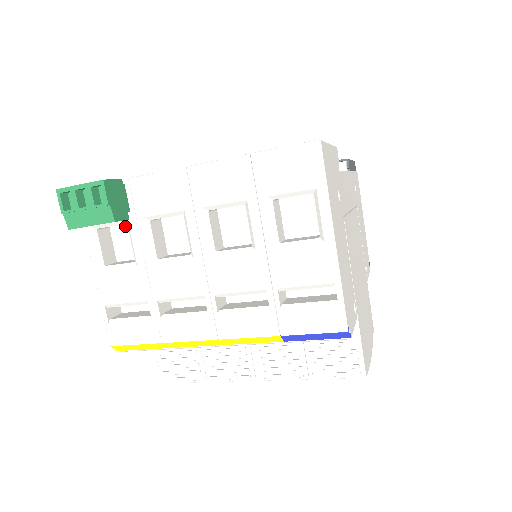
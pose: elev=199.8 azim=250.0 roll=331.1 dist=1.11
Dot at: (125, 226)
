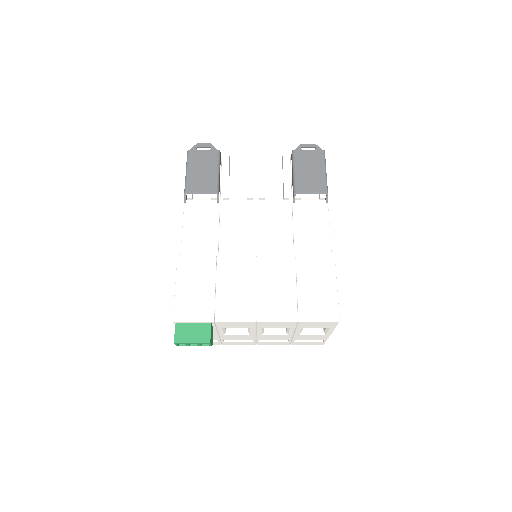
Dot at: occluded
